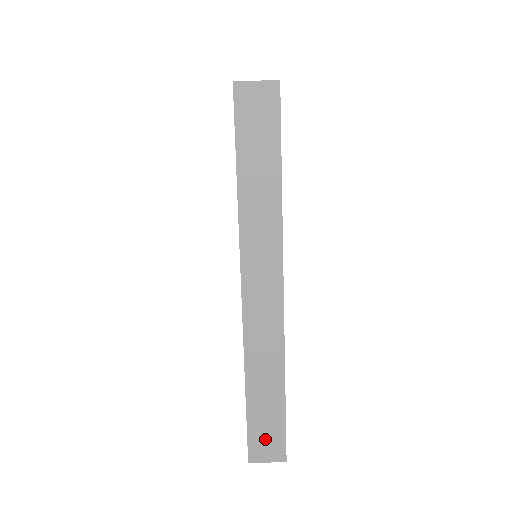
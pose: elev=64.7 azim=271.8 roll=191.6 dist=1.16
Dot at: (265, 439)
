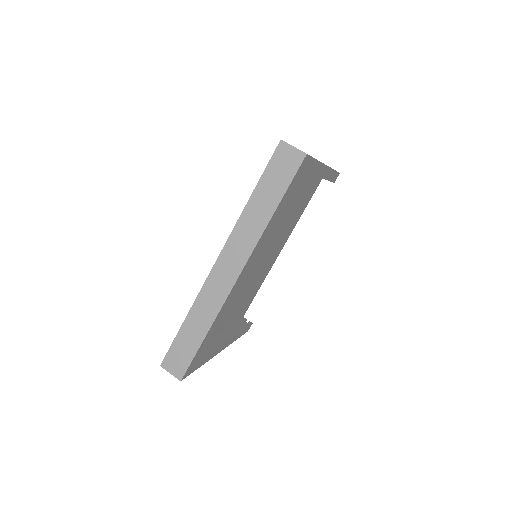
Dot at: (177, 358)
